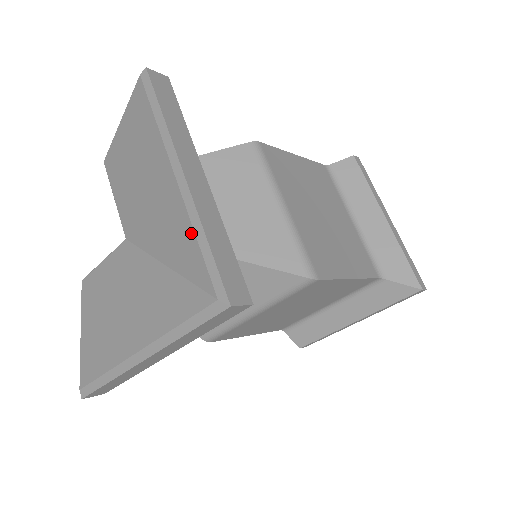
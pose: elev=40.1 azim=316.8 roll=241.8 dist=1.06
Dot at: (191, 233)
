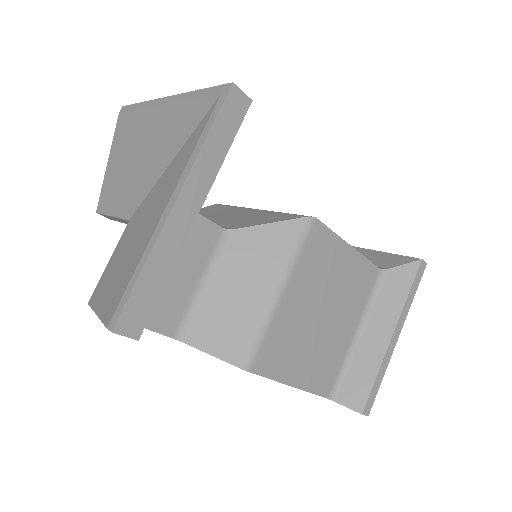
Dot at: (185, 104)
